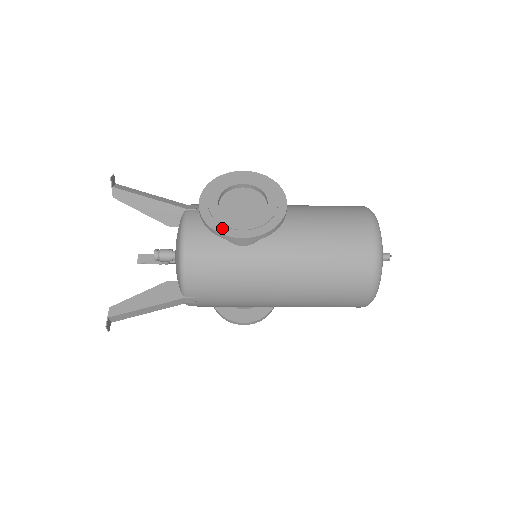
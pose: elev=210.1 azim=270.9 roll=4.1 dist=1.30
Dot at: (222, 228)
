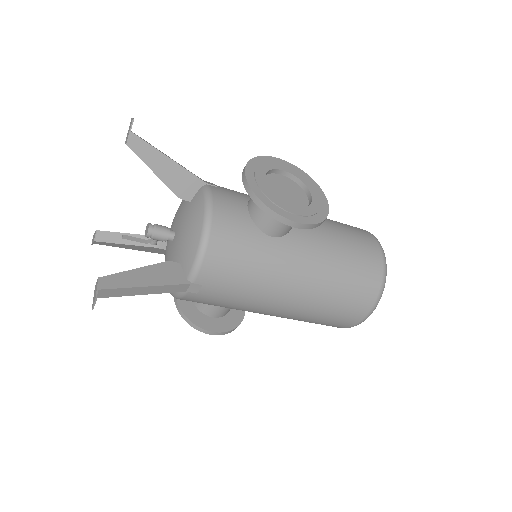
Dot at: (275, 207)
